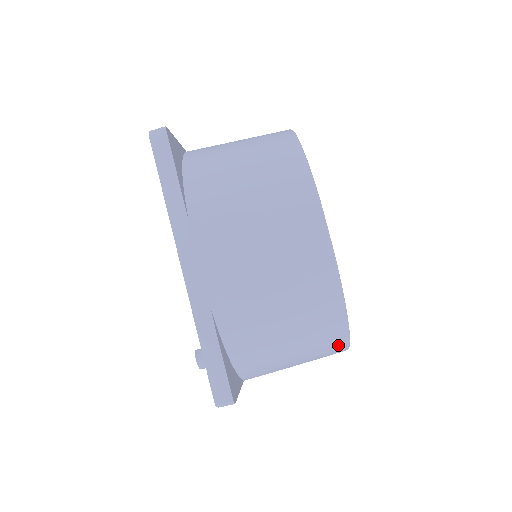
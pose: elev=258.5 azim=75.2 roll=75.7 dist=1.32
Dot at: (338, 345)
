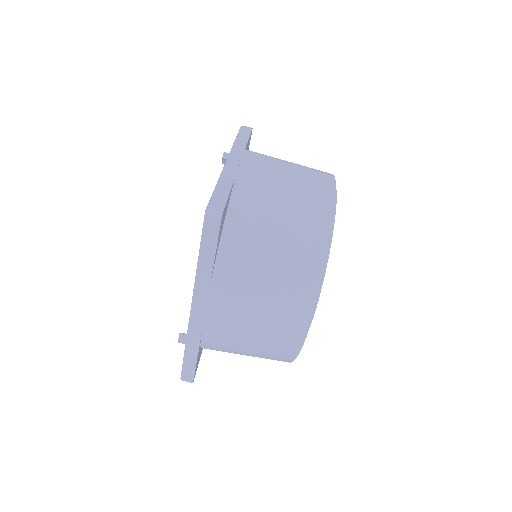
Dot at: occluded
